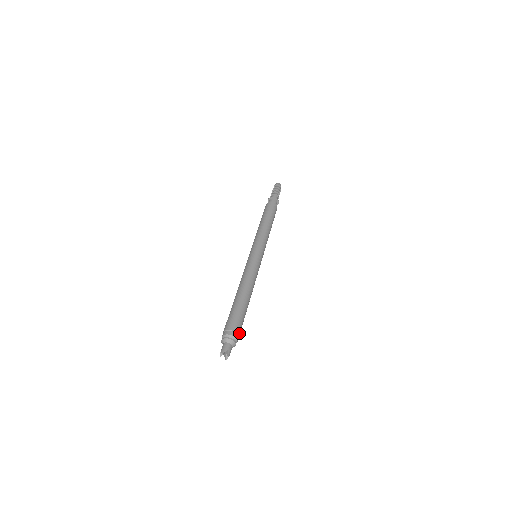
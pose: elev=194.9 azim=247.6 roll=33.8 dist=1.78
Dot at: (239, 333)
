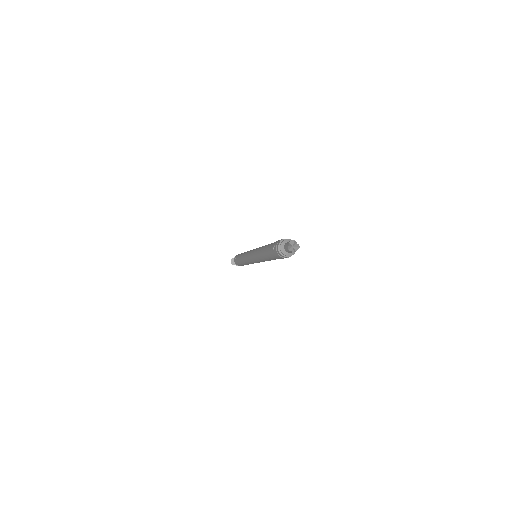
Dot at: occluded
